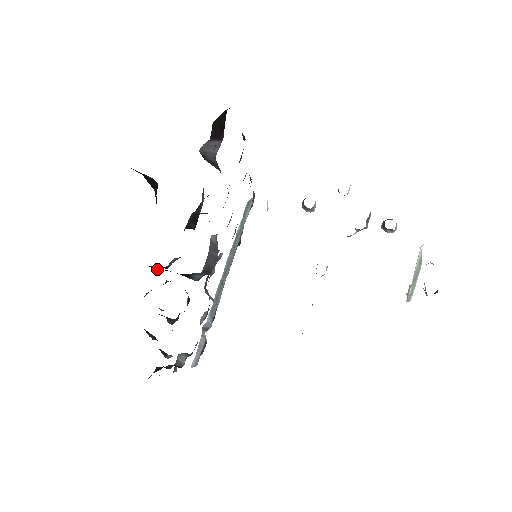
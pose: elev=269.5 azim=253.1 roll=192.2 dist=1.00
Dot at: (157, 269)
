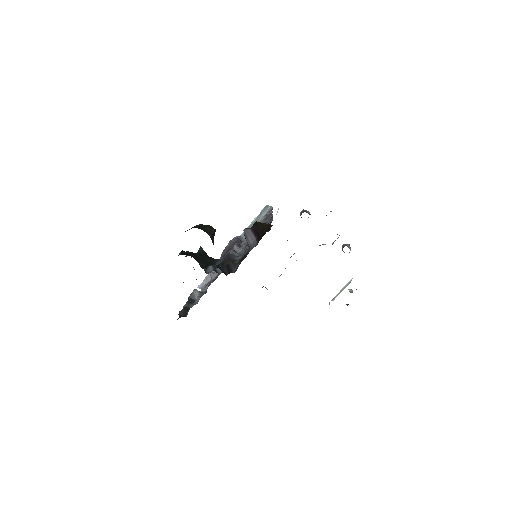
Dot at: (200, 266)
